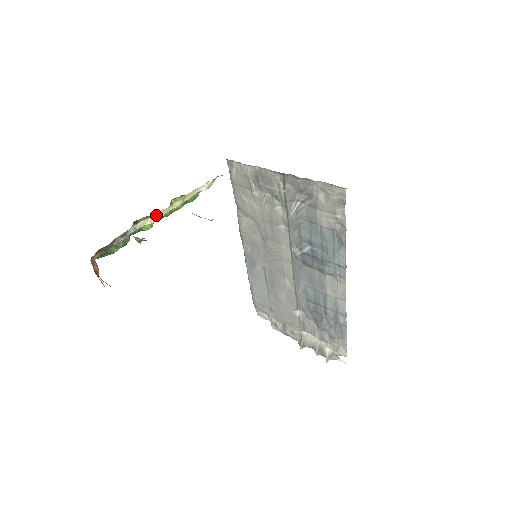
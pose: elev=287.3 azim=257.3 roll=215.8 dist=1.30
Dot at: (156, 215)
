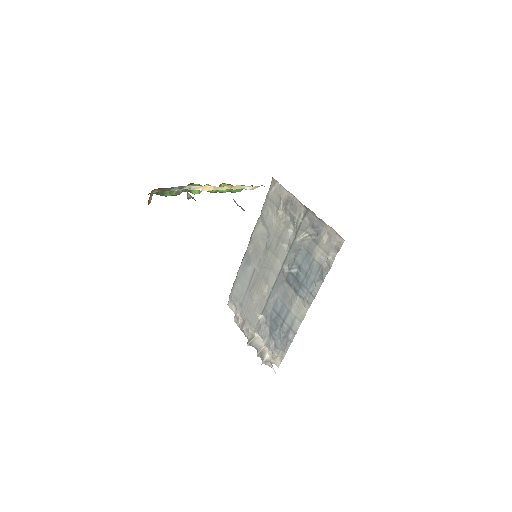
Dot at: (208, 187)
